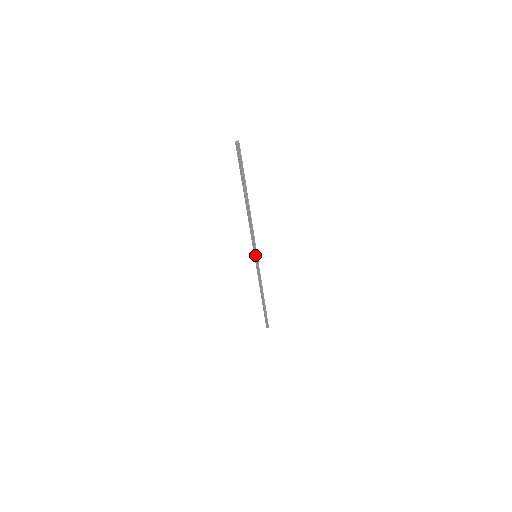
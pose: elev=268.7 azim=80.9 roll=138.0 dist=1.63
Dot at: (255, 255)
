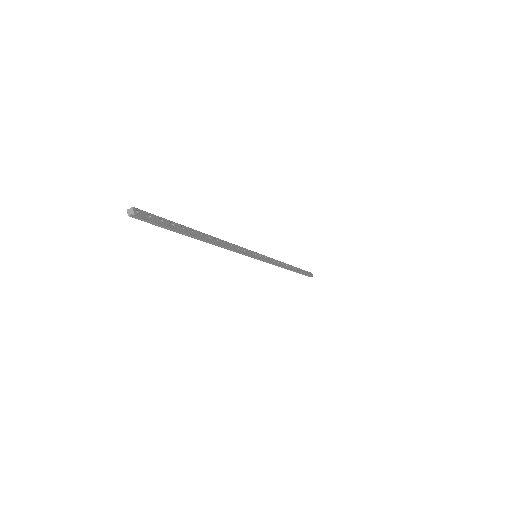
Dot at: (254, 257)
